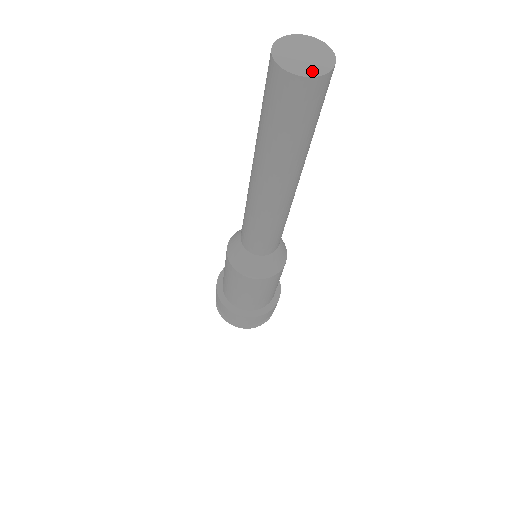
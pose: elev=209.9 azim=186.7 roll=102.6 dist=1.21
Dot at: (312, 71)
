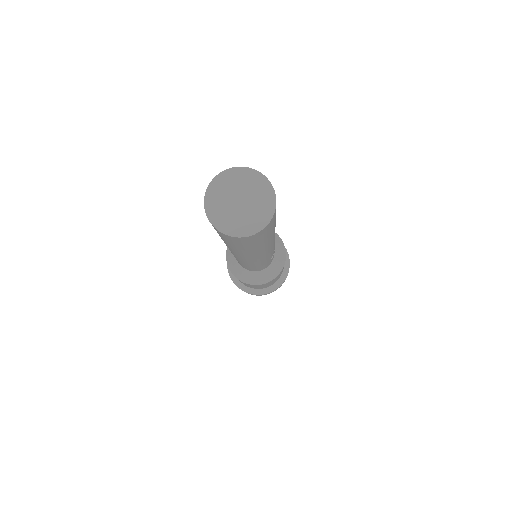
Dot at: (243, 228)
